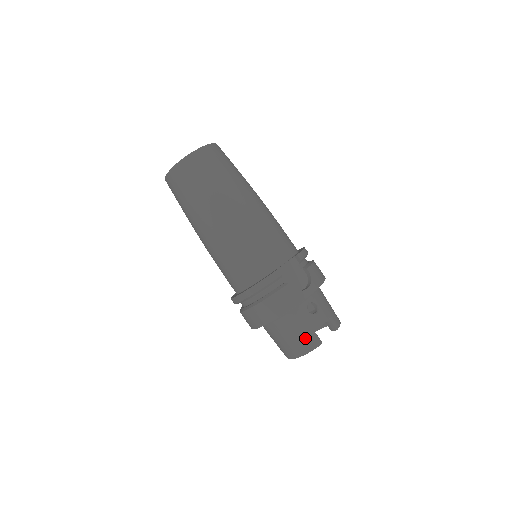
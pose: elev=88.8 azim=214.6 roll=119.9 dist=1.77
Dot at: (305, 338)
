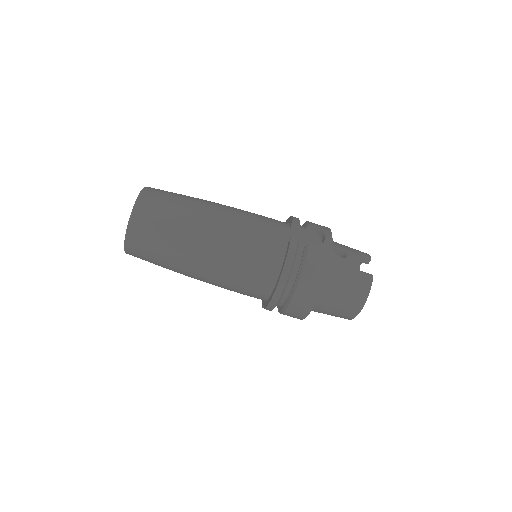
Dot at: (357, 281)
